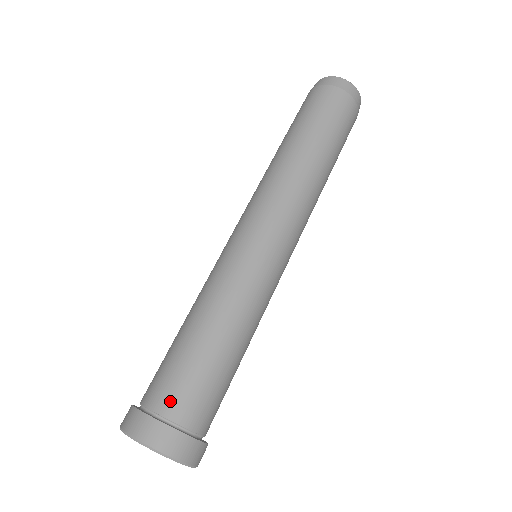
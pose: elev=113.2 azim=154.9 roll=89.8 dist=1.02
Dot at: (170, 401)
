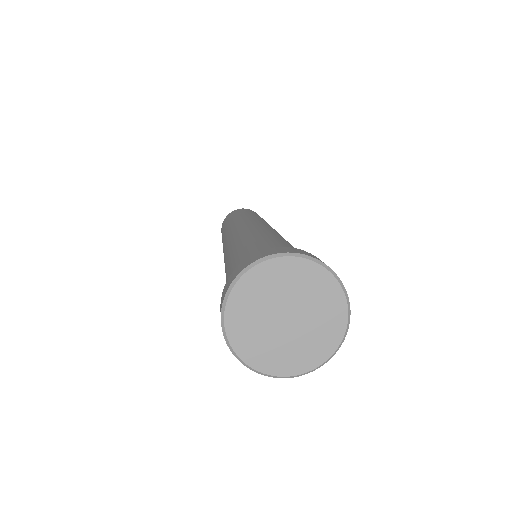
Dot at: occluded
